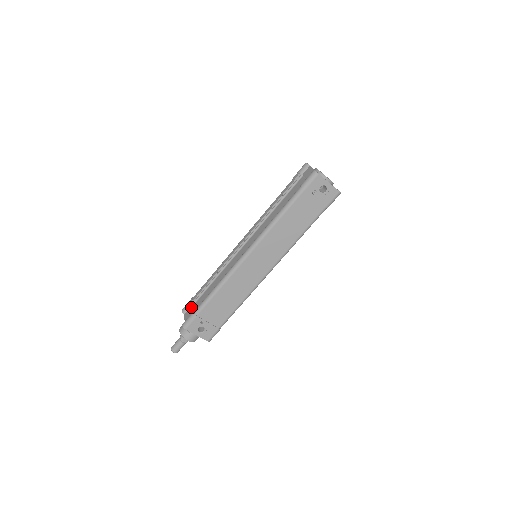
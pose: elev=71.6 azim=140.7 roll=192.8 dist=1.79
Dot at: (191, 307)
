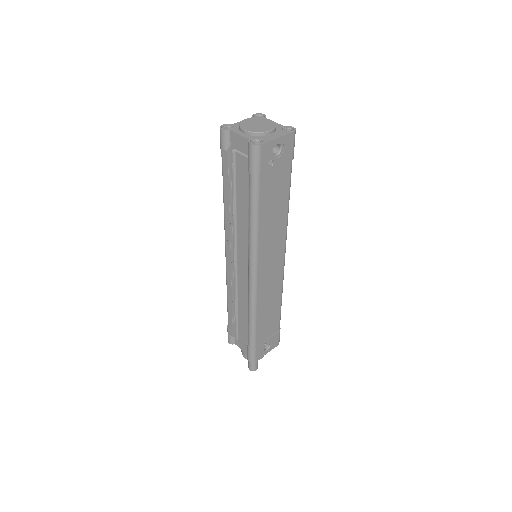
Dot at: (237, 339)
